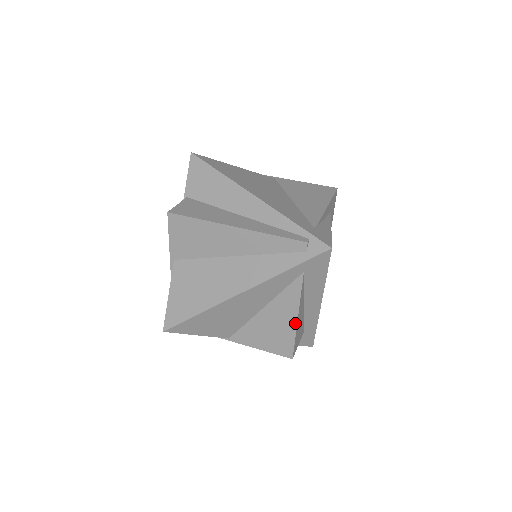
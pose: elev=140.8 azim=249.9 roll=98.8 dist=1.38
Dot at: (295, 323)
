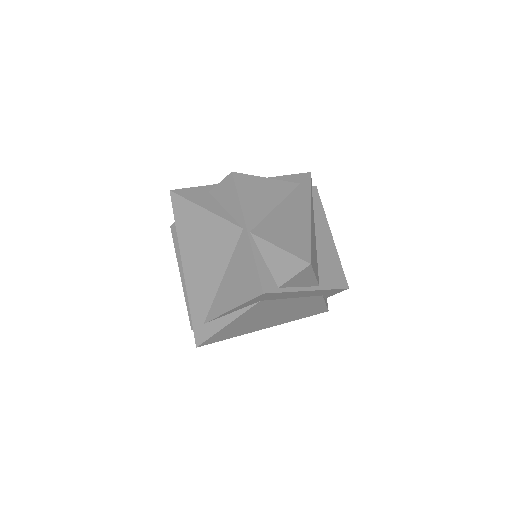
Dot at: occluded
